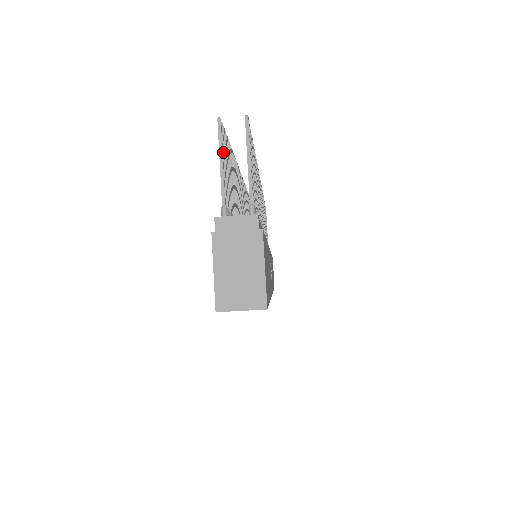
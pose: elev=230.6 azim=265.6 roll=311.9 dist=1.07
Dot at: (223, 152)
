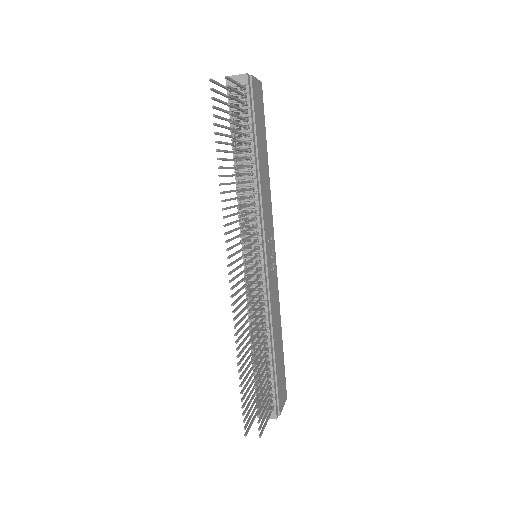
Dot at: occluded
